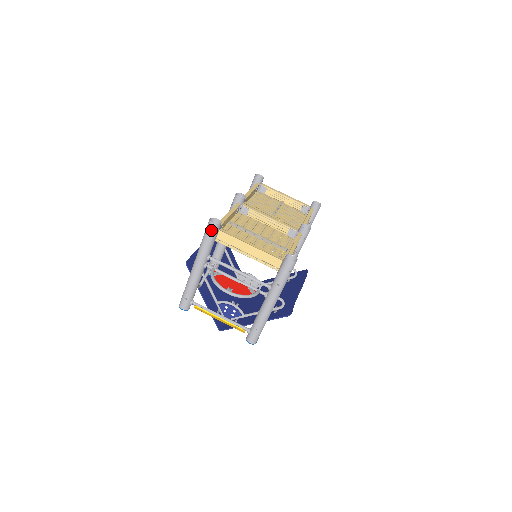
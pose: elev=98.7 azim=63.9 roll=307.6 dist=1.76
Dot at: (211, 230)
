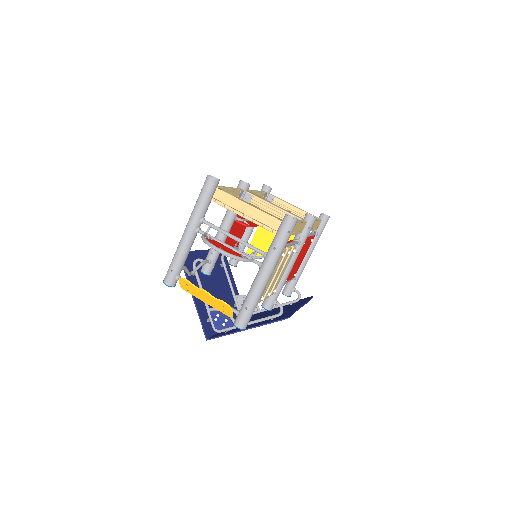
Dot at: (208, 185)
